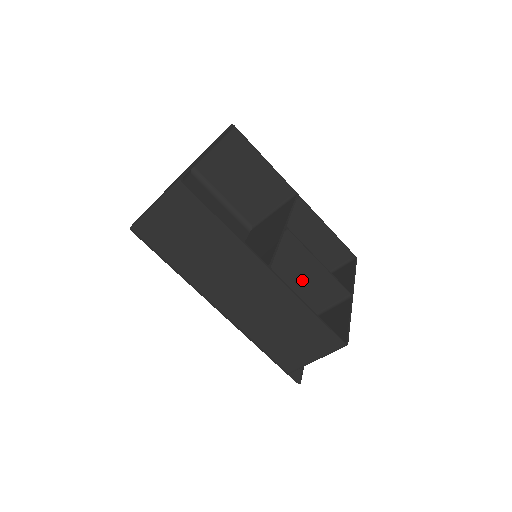
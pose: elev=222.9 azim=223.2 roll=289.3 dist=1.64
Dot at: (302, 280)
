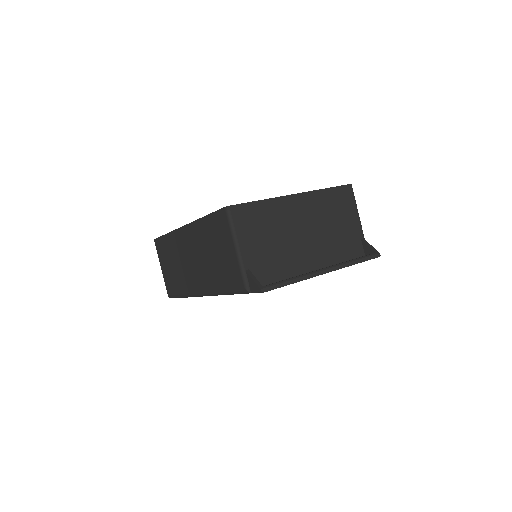
Dot at: occluded
